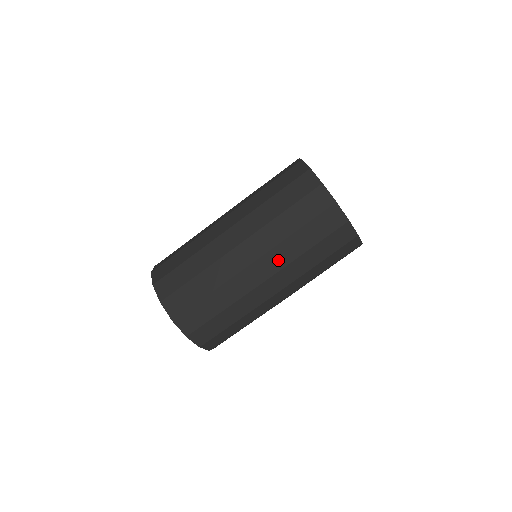
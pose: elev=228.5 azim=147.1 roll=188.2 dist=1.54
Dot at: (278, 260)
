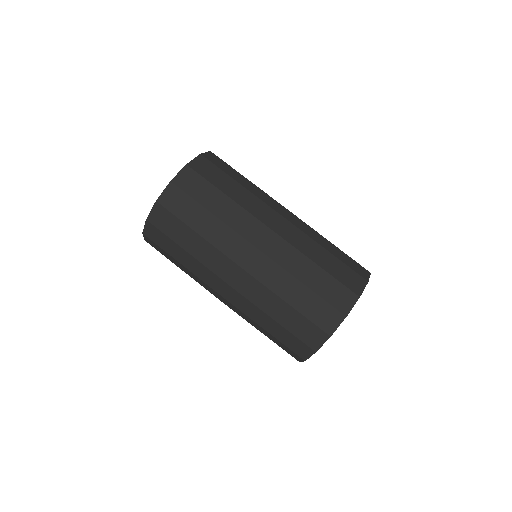
Dot at: (254, 293)
